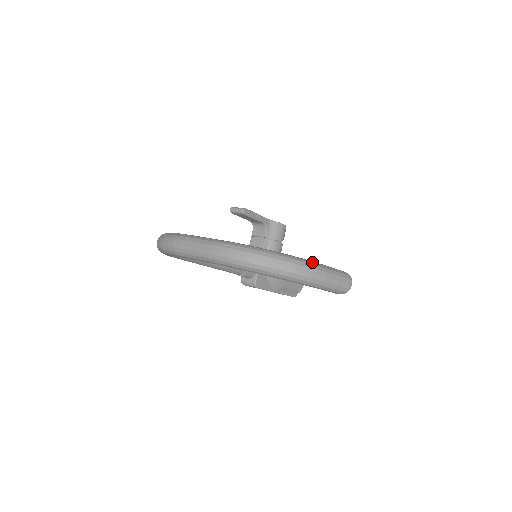
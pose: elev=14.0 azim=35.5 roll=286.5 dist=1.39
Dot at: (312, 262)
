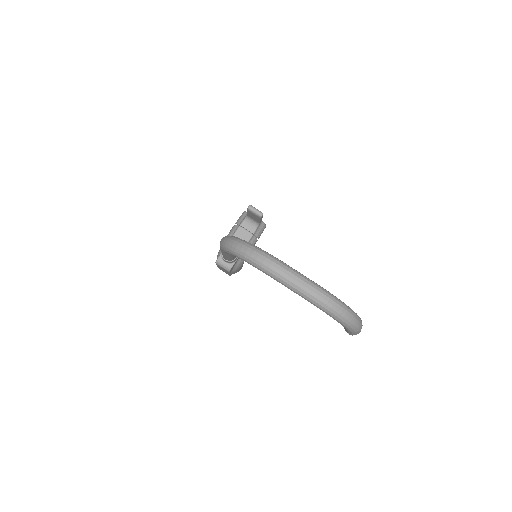
Dot at: occluded
